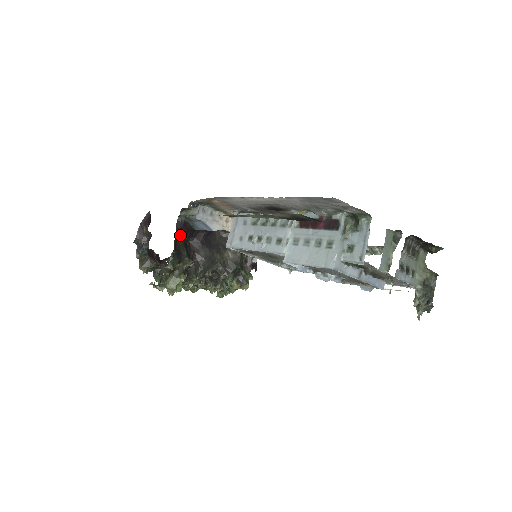
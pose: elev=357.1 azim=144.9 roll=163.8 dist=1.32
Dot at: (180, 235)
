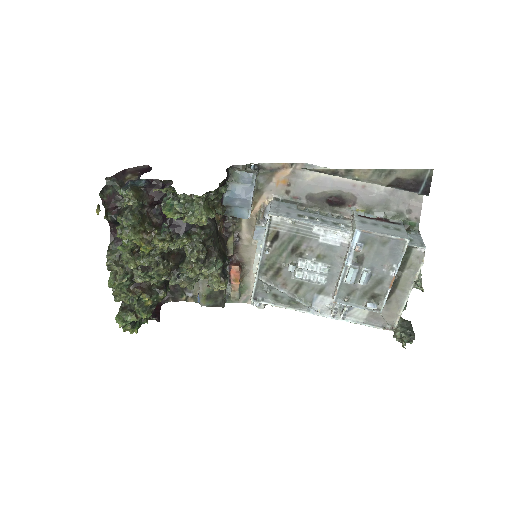
Dot at: (221, 182)
